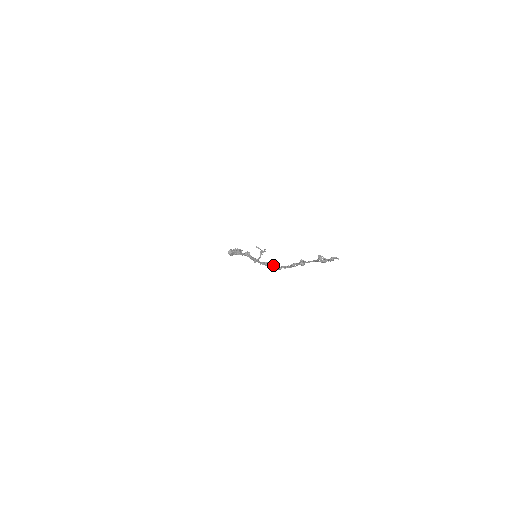
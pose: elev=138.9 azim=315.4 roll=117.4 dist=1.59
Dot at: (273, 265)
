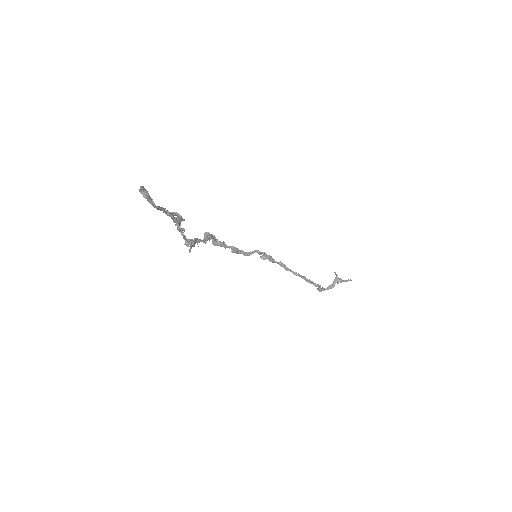
Dot at: occluded
